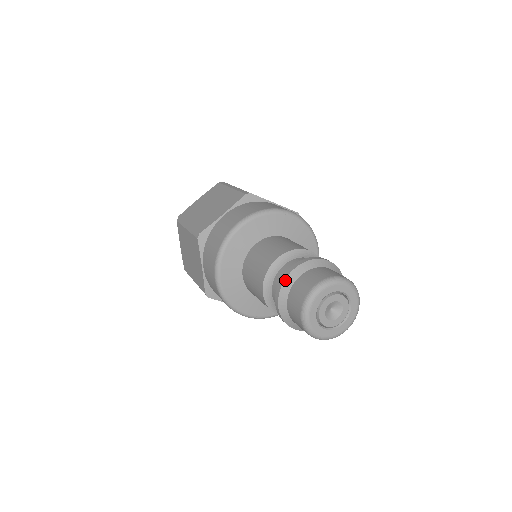
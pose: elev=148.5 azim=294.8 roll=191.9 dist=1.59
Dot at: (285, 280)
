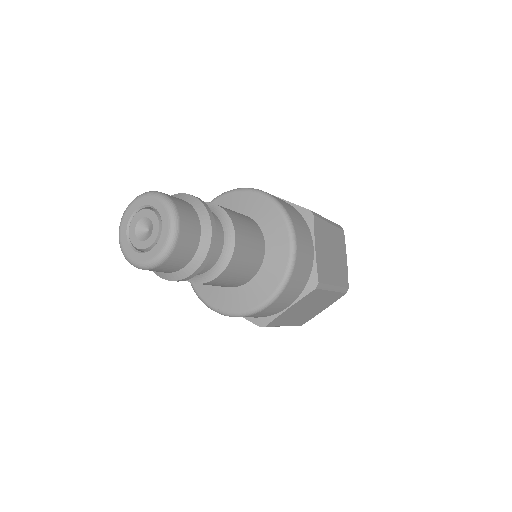
Dot at: occluded
